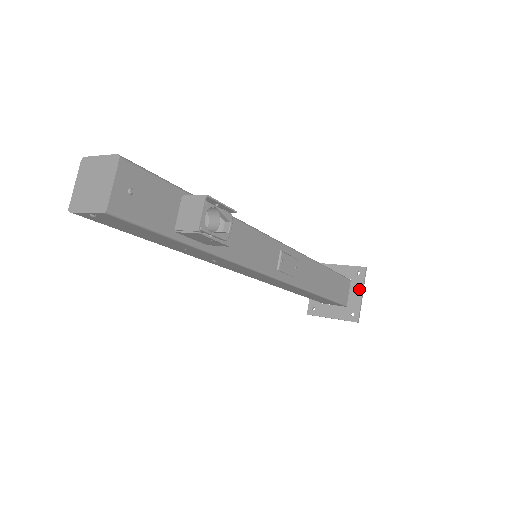
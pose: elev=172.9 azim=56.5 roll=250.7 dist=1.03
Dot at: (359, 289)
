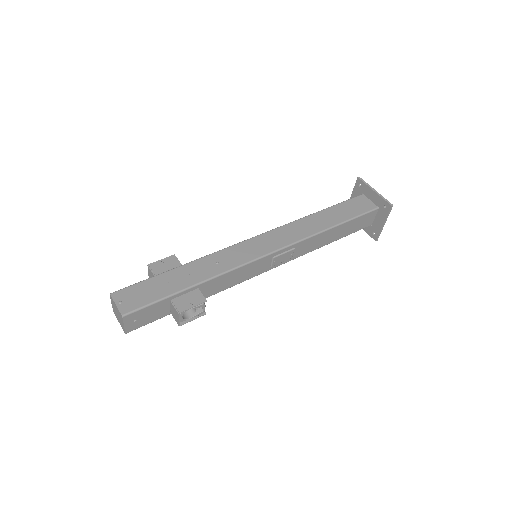
Dot at: (382, 219)
